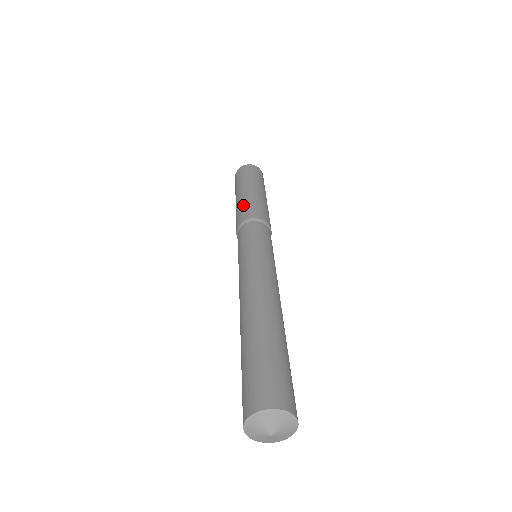
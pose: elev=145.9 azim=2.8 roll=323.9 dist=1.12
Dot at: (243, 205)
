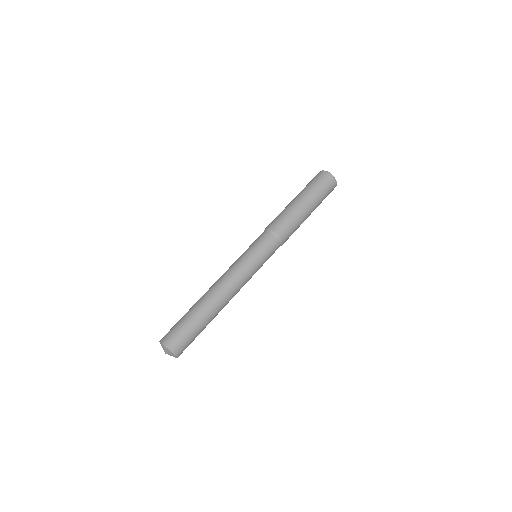
Dot at: occluded
